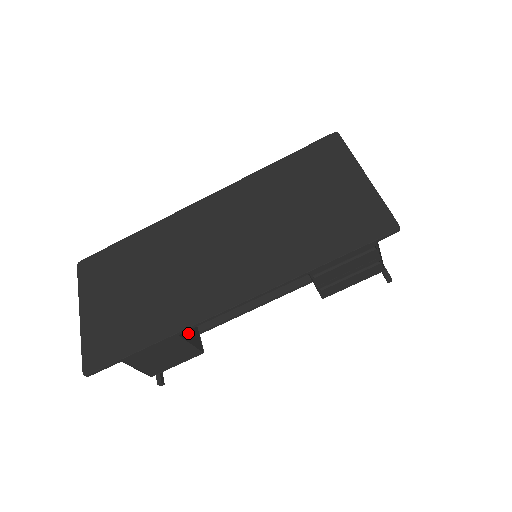
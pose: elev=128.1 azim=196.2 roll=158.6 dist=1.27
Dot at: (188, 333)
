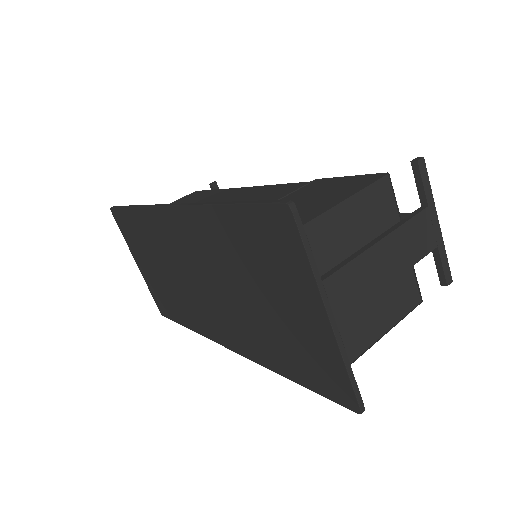
Dot at: occluded
